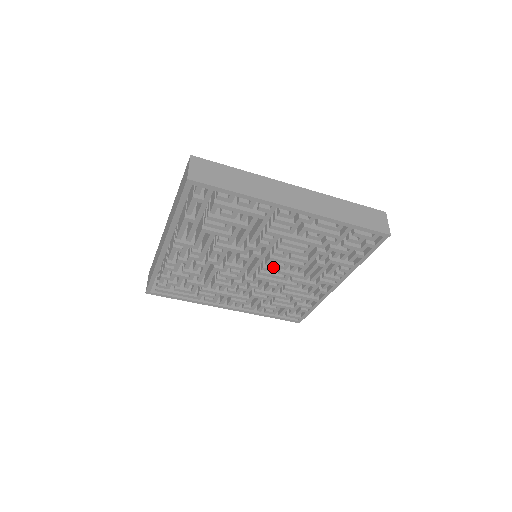
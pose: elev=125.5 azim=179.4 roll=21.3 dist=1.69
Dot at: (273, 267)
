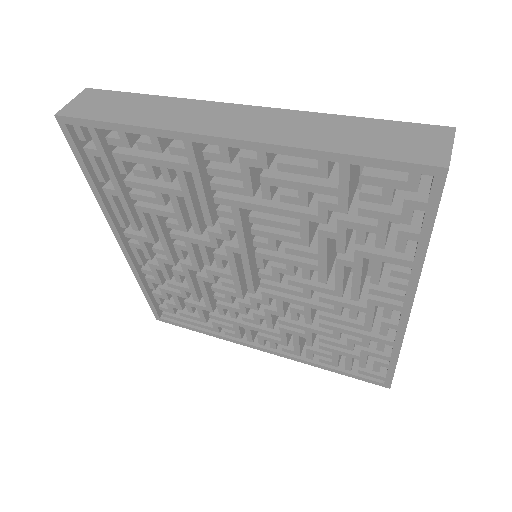
Dot at: (272, 271)
